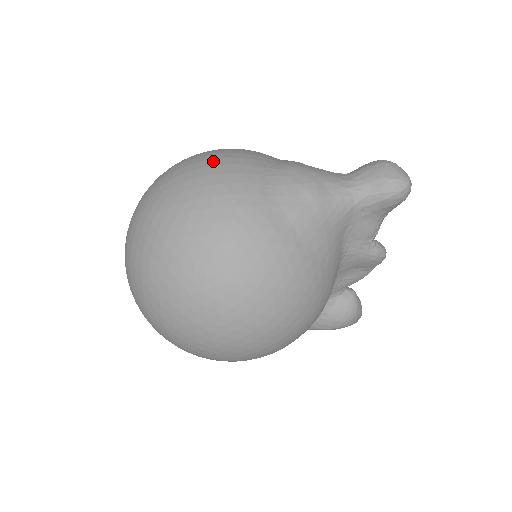
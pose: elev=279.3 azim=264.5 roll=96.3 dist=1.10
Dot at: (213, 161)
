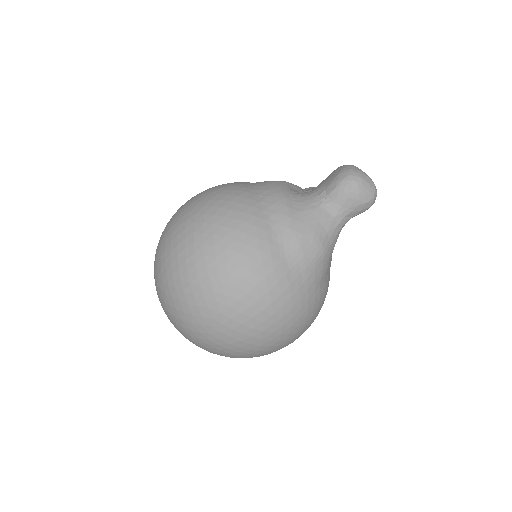
Dot at: (246, 284)
